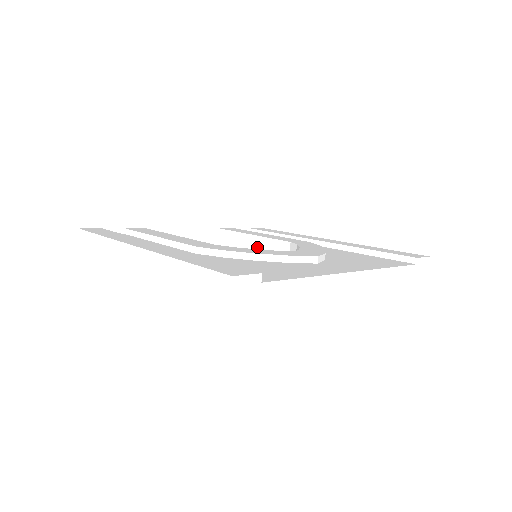
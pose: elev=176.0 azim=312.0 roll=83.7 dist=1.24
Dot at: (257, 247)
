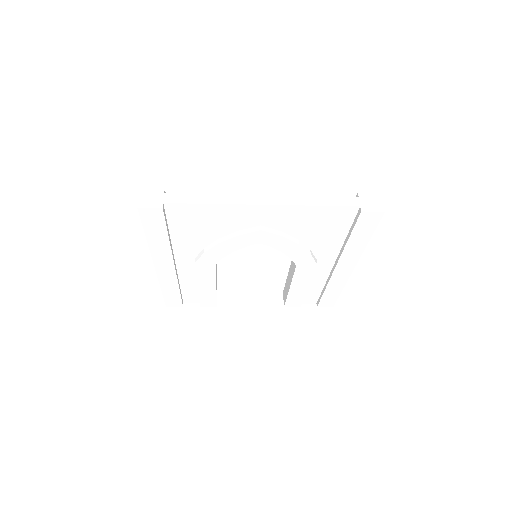
Dot at: (290, 276)
